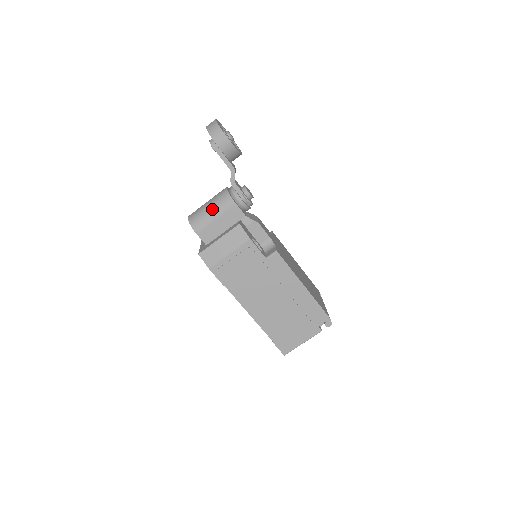
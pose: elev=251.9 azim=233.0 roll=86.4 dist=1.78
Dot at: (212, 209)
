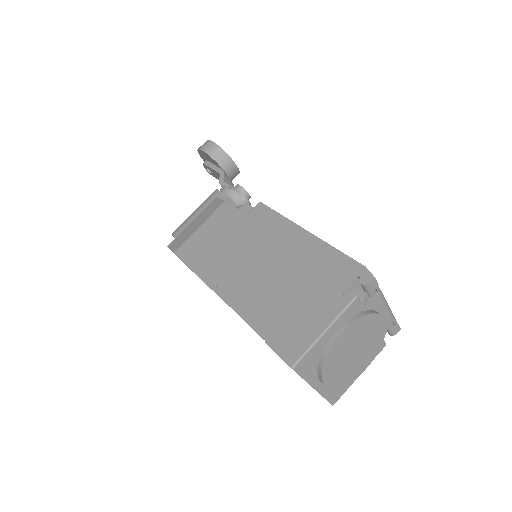
Dot at: (196, 209)
